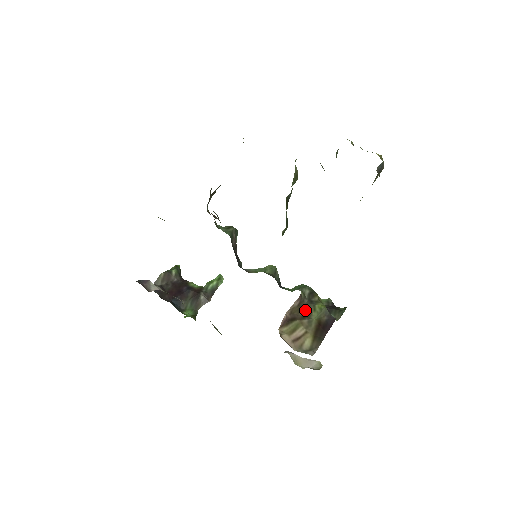
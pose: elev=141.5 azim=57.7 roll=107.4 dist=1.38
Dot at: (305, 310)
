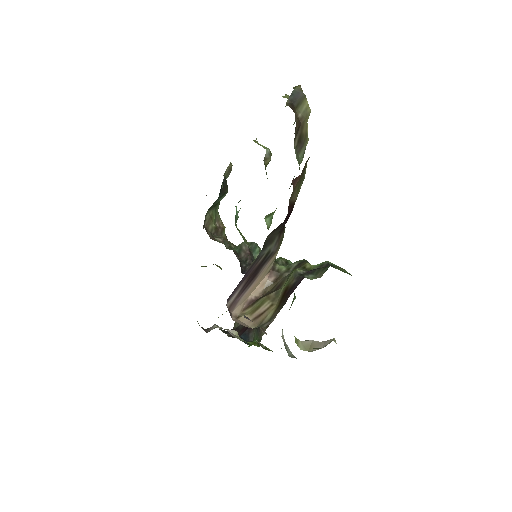
Dot at: (279, 283)
